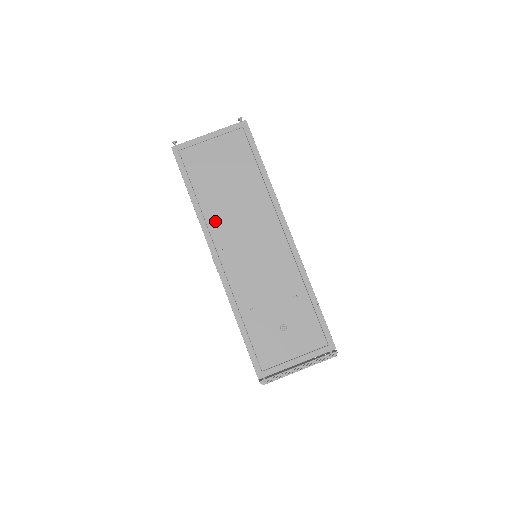
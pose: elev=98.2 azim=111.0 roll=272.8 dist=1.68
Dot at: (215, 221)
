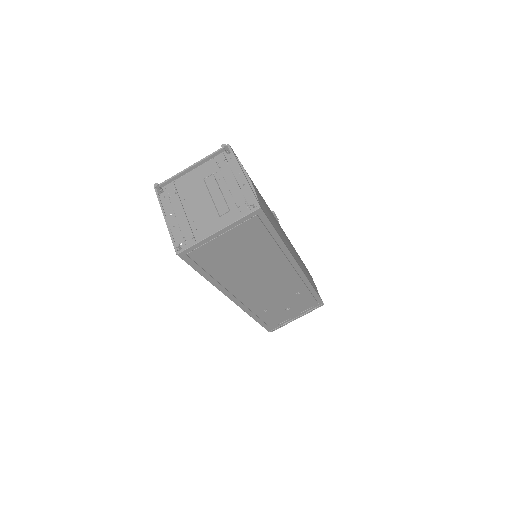
Dot at: (232, 283)
